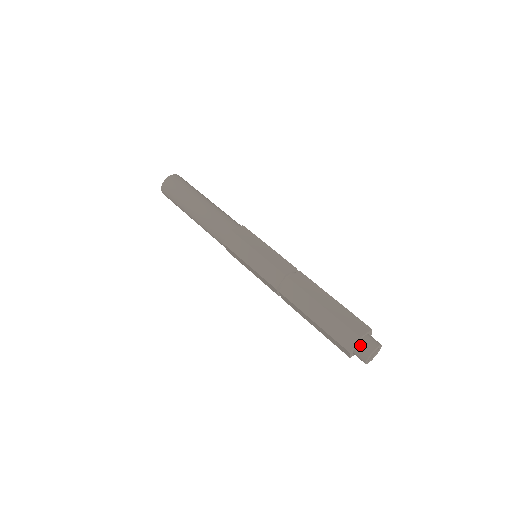
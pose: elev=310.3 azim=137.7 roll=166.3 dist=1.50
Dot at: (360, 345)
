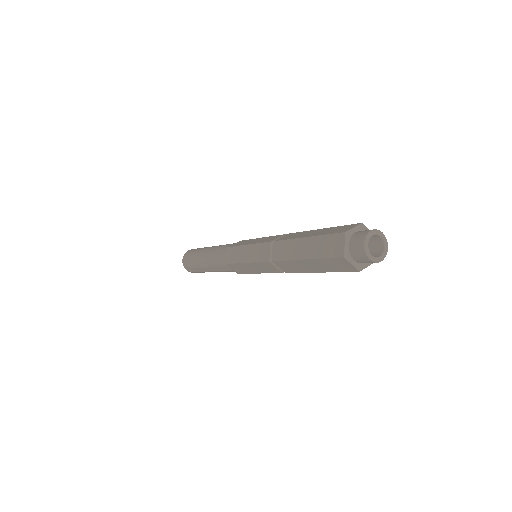
Dot at: (360, 231)
